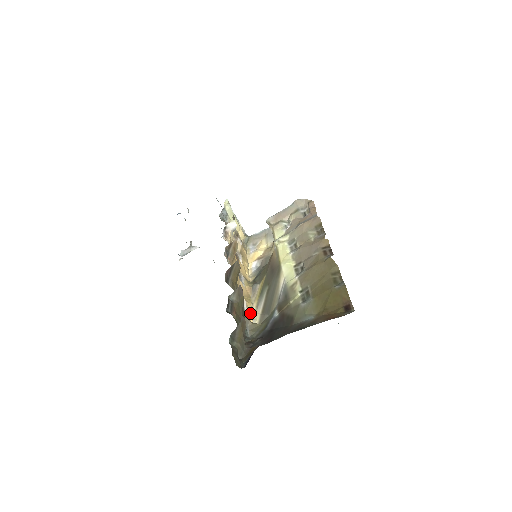
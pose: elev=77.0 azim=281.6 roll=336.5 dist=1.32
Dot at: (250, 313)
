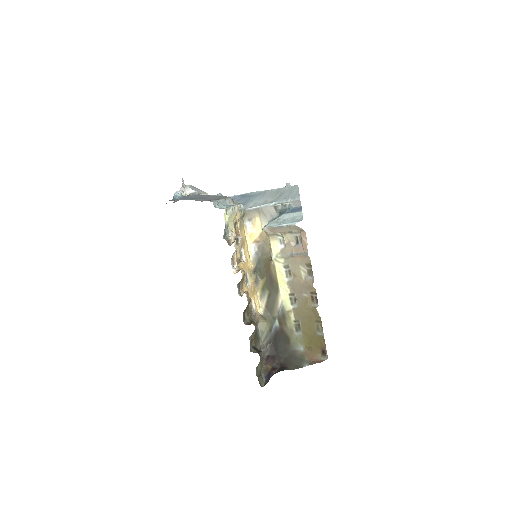
Dot at: (257, 303)
